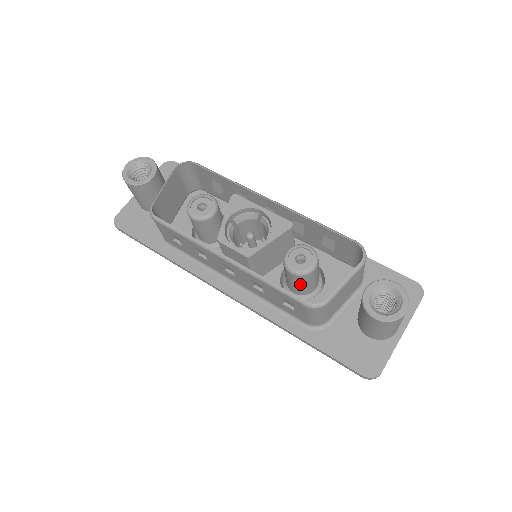
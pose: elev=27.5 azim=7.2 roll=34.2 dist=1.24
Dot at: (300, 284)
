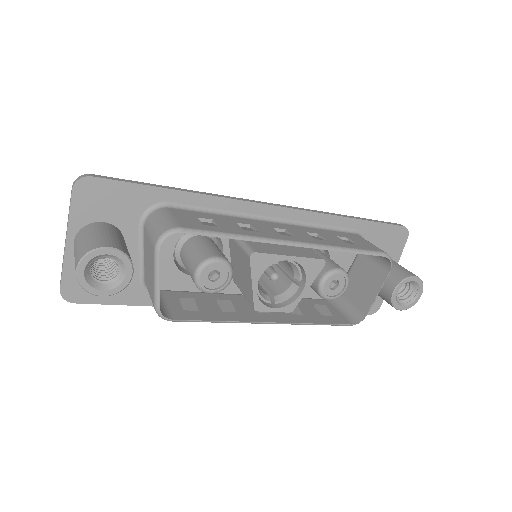
Dot at: occluded
